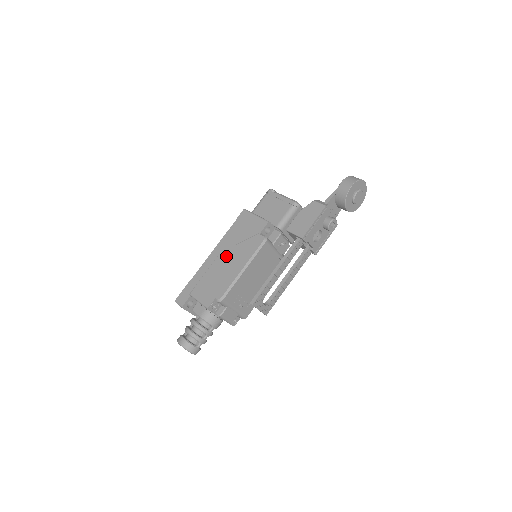
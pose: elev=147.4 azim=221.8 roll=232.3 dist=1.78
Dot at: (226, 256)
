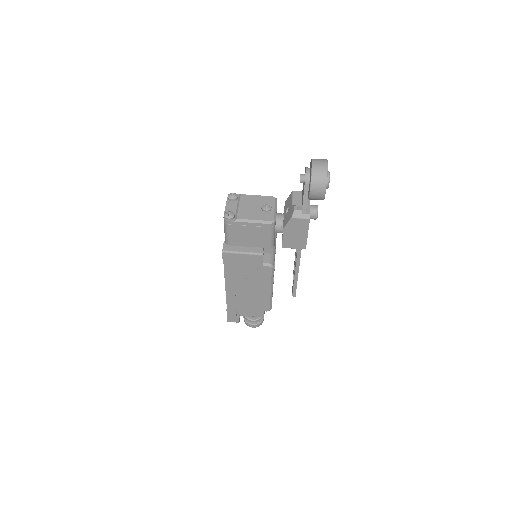
Dot at: (244, 288)
